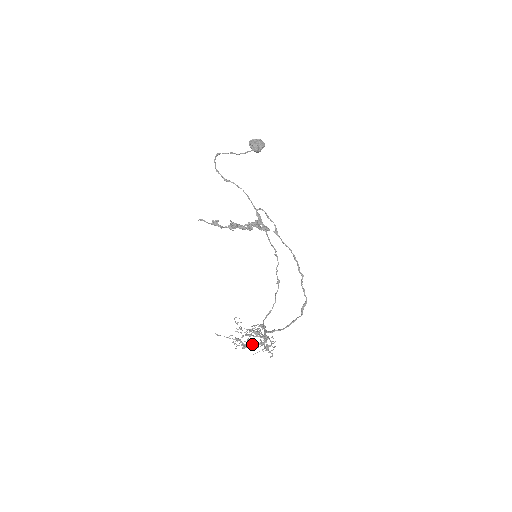
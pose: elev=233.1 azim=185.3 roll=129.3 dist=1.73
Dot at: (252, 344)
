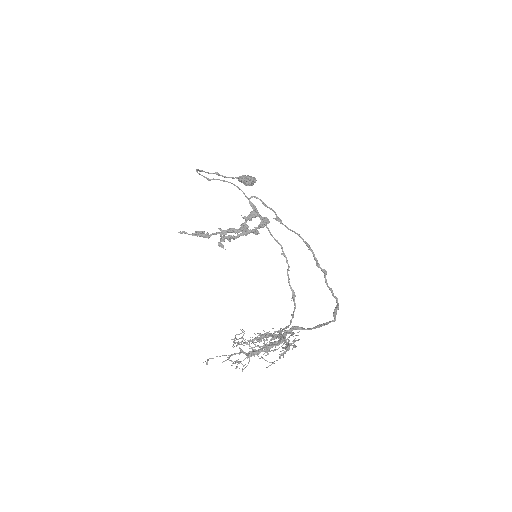
Dot at: (262, 358)
